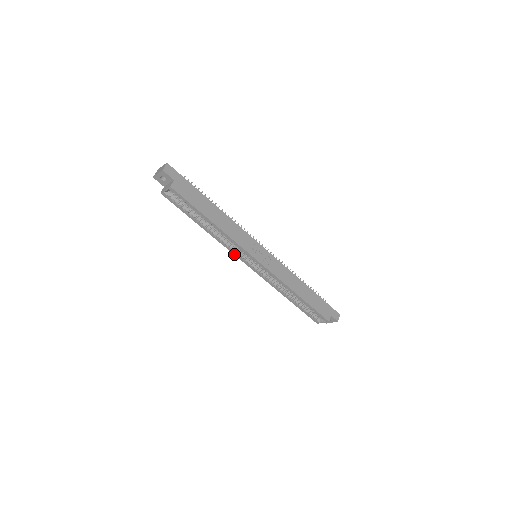
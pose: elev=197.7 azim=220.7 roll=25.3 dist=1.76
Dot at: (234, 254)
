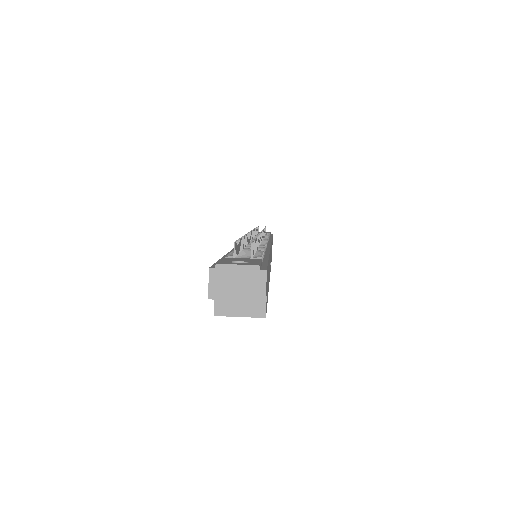
Dot at: occluded
